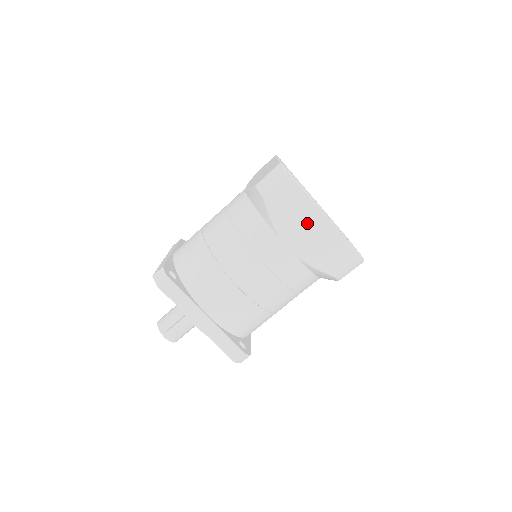
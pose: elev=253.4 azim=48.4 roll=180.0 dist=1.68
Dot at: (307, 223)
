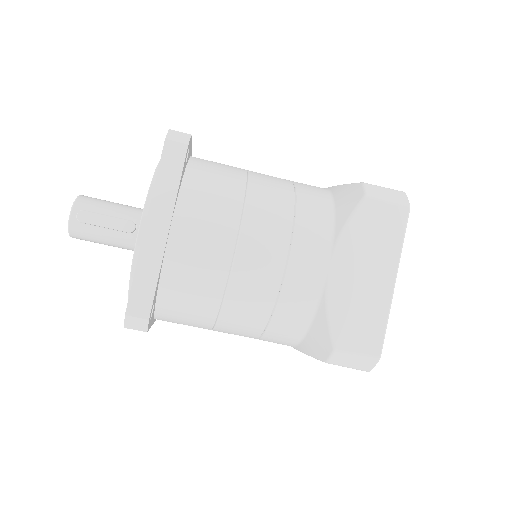
Dot at: (373, 267)
